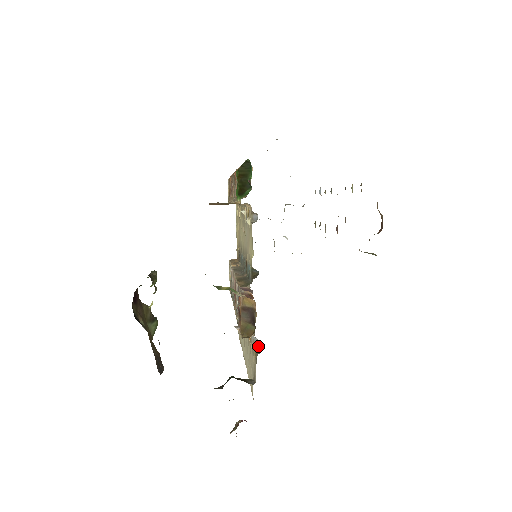
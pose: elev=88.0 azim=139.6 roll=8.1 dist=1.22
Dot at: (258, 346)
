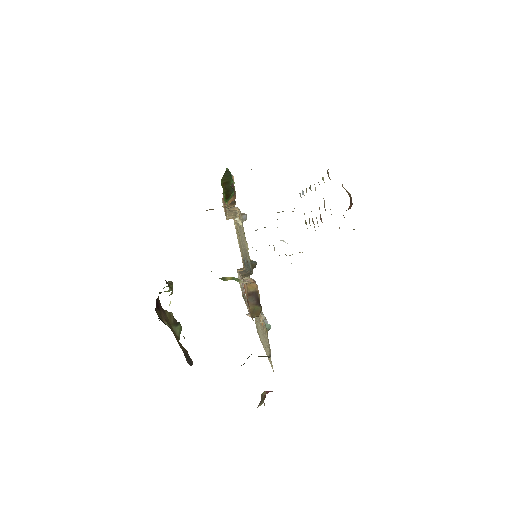
Dot at: (267, 324)
